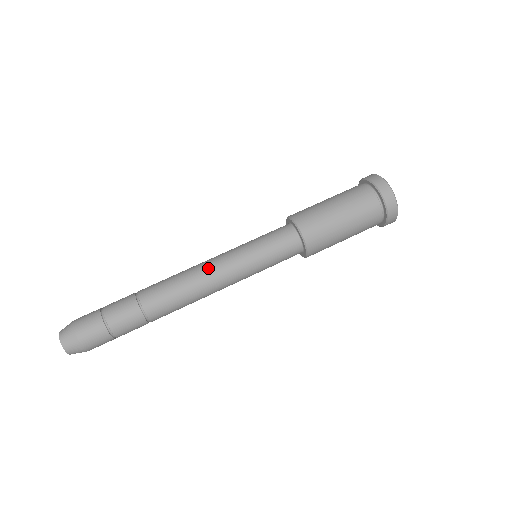
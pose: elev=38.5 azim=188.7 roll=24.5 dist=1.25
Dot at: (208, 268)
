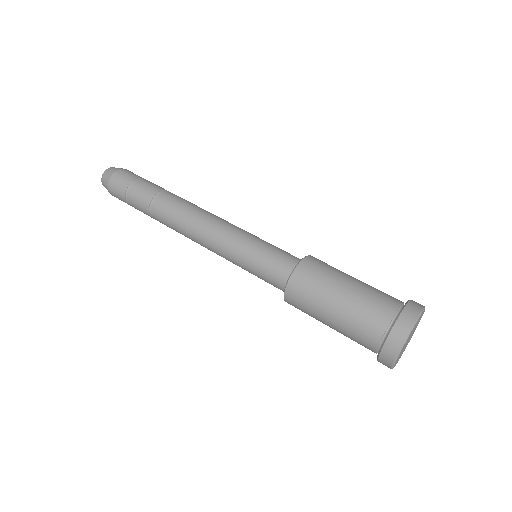
Dot at: occluded
